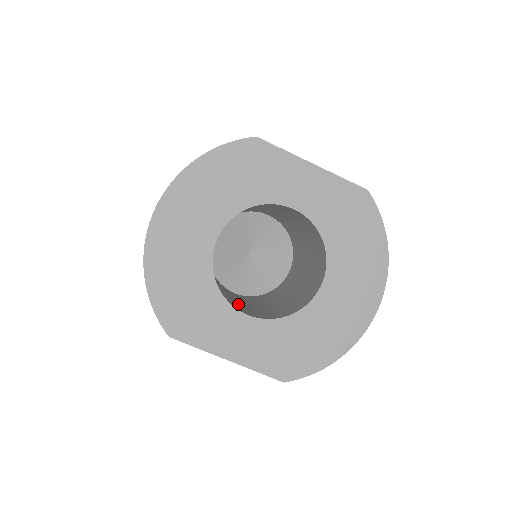
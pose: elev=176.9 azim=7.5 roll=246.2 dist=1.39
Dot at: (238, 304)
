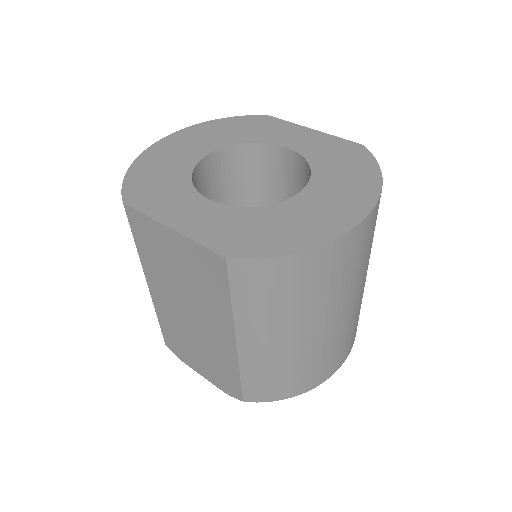
Dot at: occluded
